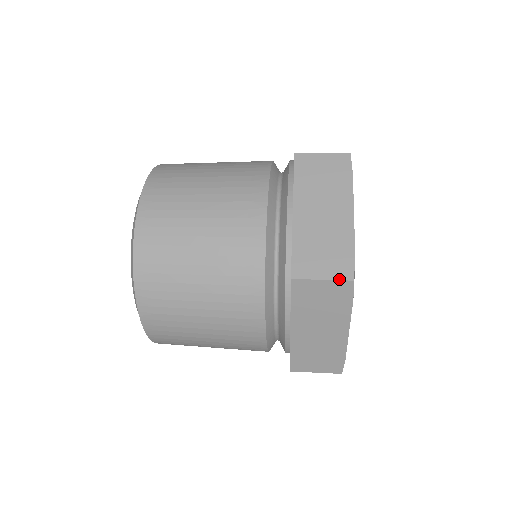
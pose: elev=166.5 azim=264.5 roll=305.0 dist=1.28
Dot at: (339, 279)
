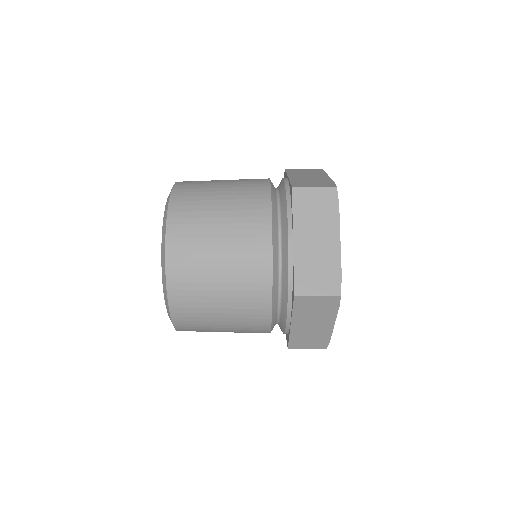
Dot at: (330, 295)
